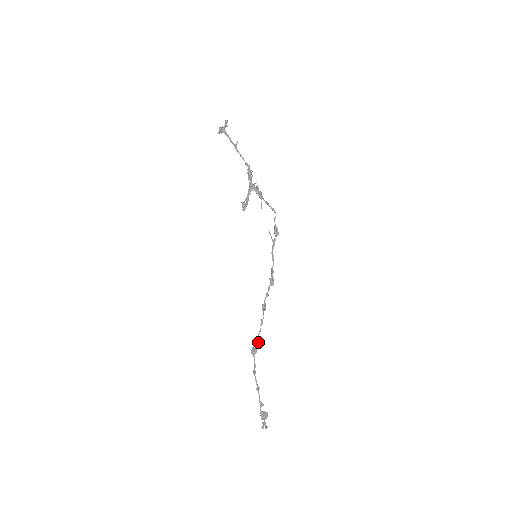
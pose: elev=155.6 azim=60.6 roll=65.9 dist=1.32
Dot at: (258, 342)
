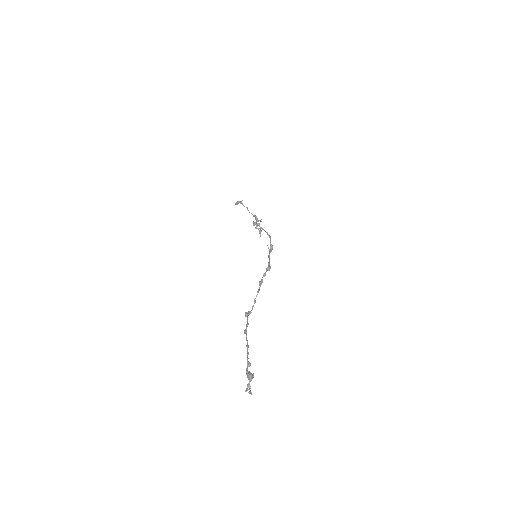
Dot at: (253, 306)
